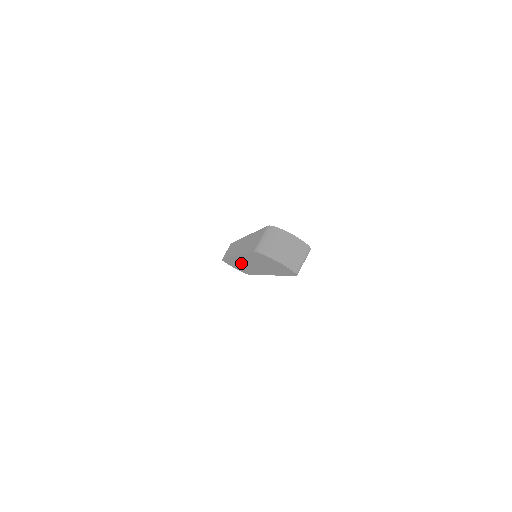
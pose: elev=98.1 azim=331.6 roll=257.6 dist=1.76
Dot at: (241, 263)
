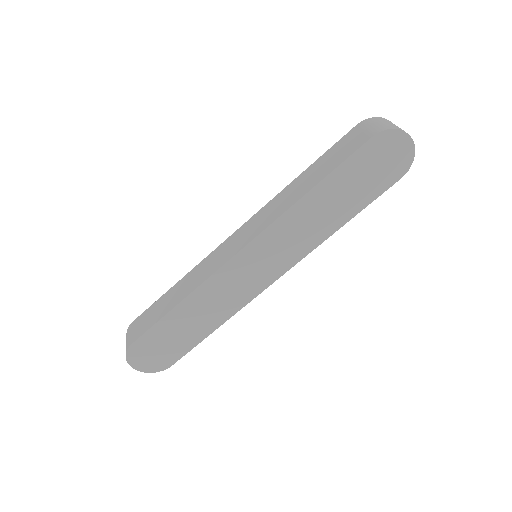
Dot at: (227, 282)
